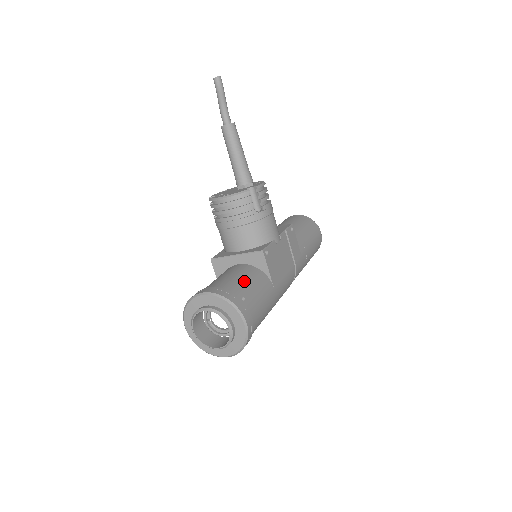
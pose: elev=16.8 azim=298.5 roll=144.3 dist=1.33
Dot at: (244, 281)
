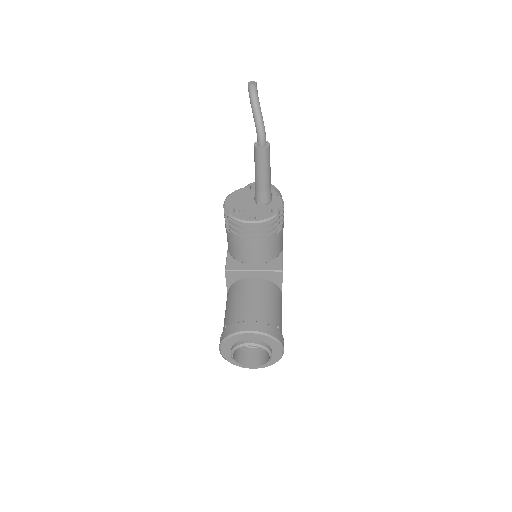
Dot at: (272, 305)
